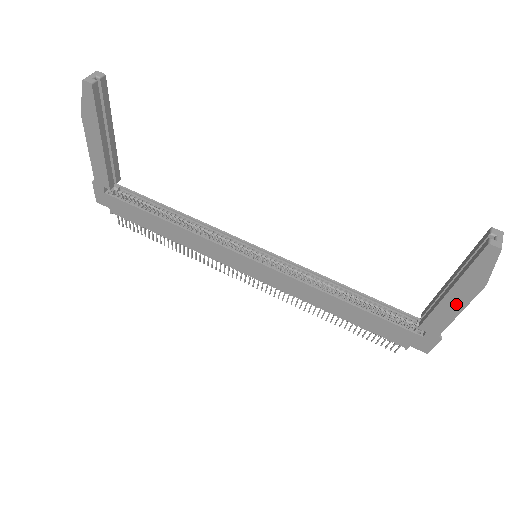
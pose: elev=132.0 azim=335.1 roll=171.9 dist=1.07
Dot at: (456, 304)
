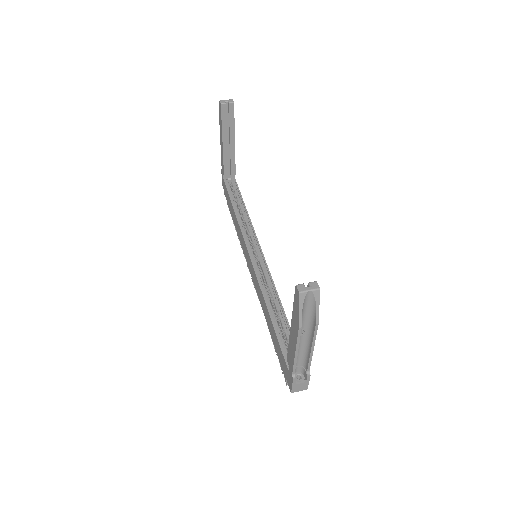
Dot at: (294, 342)
